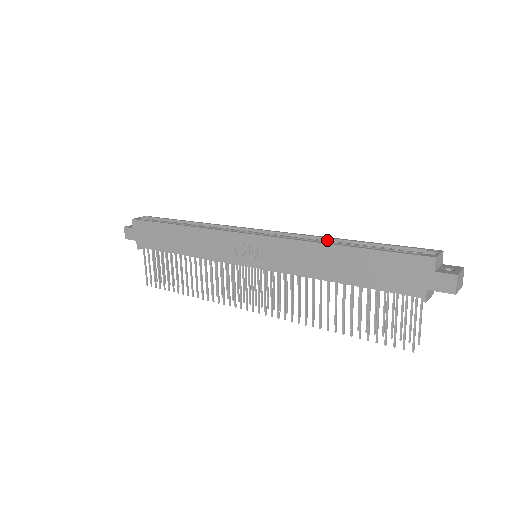
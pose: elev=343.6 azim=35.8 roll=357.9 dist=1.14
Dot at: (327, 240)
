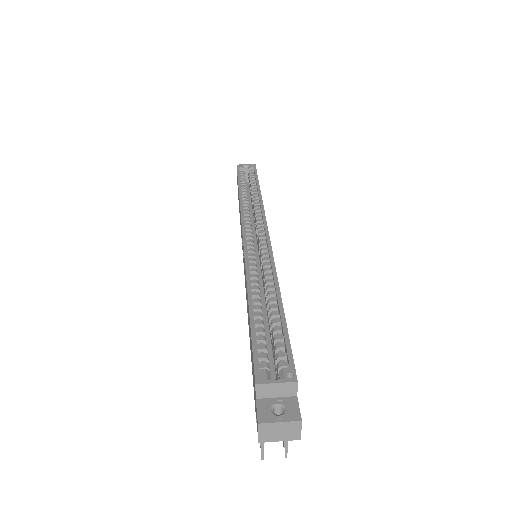
Dot at: (273, 280)
